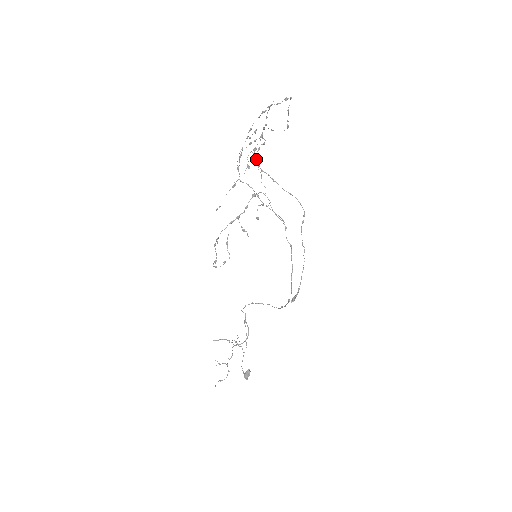
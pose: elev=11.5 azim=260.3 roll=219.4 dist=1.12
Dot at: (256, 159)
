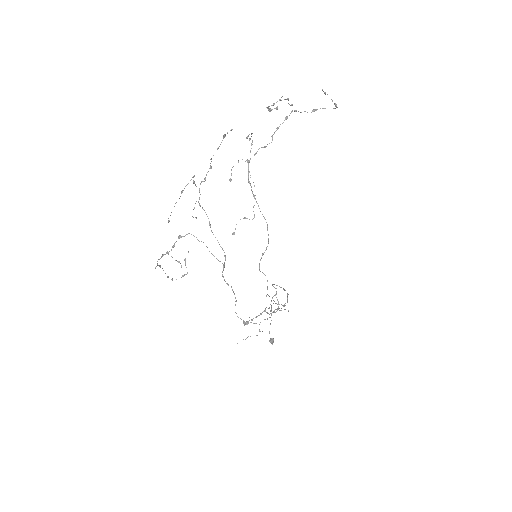
Dot at: (248, 167)
